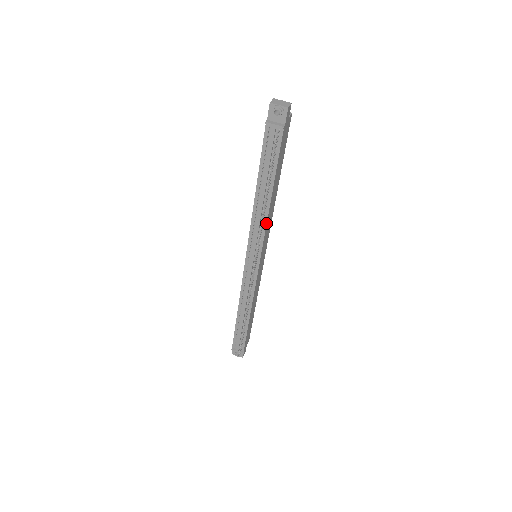
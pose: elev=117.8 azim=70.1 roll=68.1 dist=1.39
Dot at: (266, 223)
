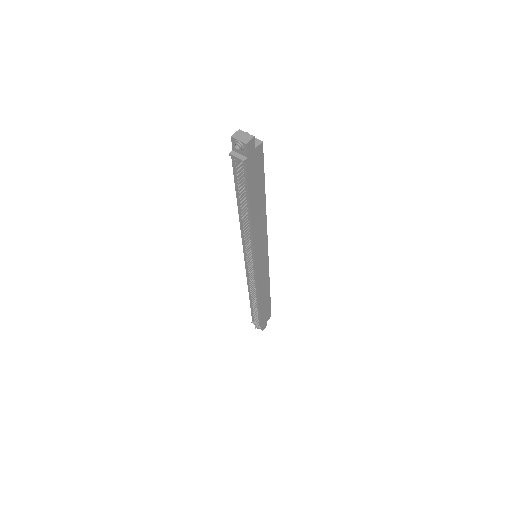
Dot at: (252, 235)
